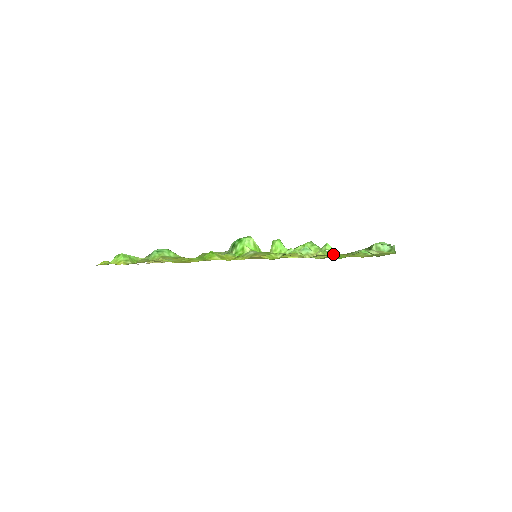
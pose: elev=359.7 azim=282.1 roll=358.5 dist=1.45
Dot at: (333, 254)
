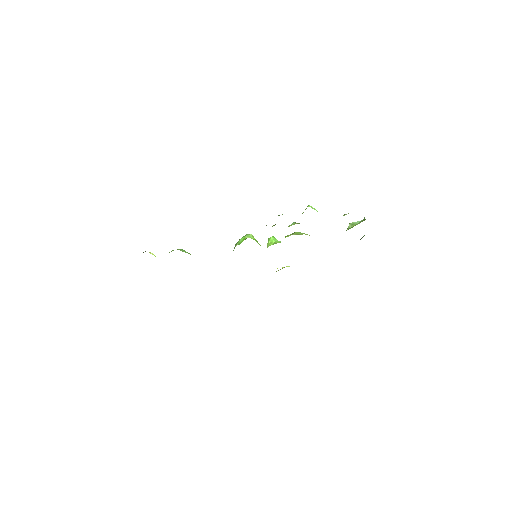
Dot at: occluded
